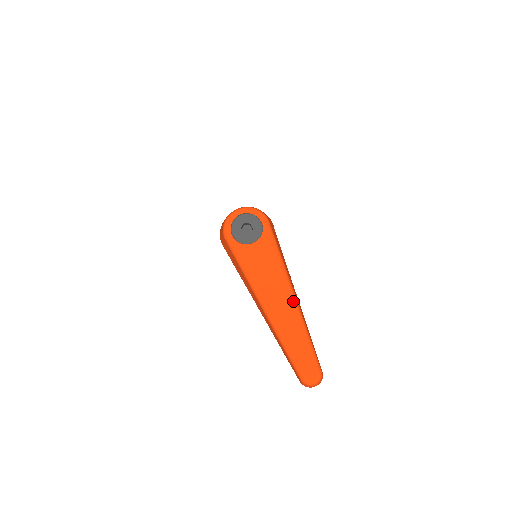
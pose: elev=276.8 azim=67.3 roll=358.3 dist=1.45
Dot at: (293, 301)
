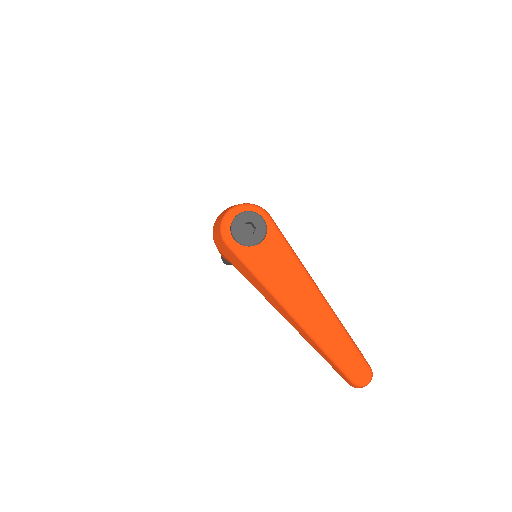
Dot at: (321, 299)
